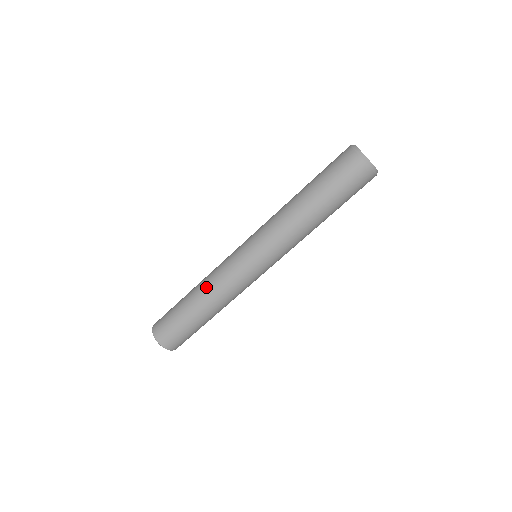
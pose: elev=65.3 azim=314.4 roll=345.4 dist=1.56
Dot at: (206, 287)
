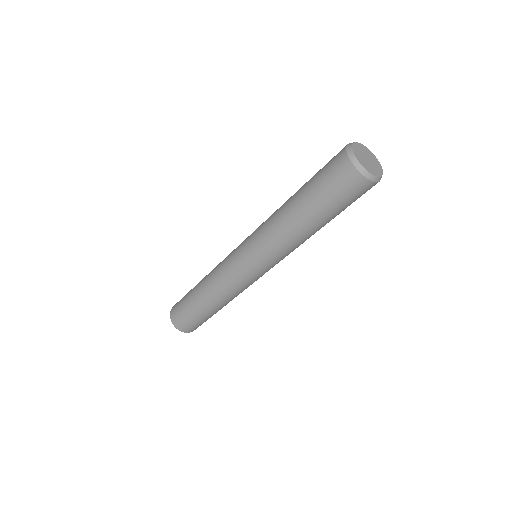
Dot at: (218, 297)
